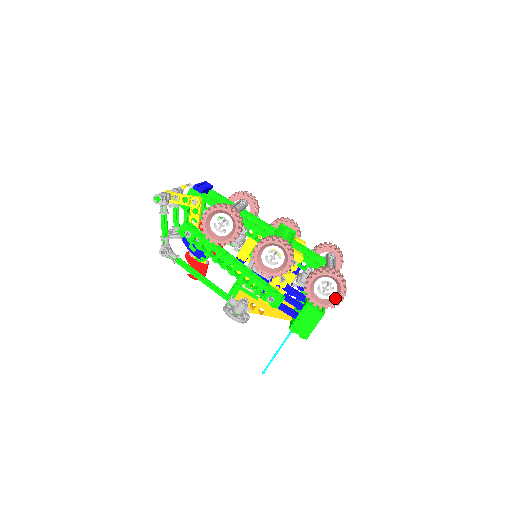
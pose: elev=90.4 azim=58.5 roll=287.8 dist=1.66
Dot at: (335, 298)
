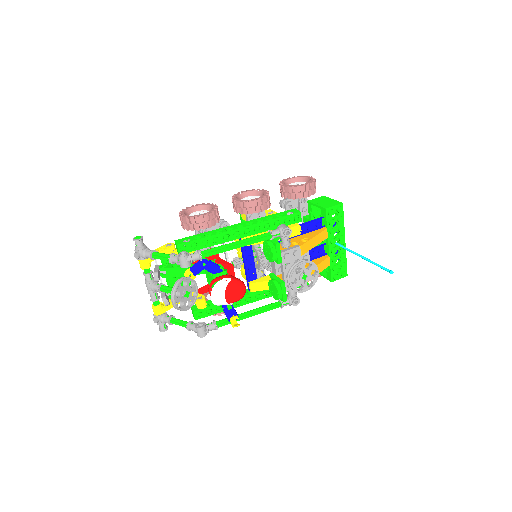
Dot at: (308, 181)
